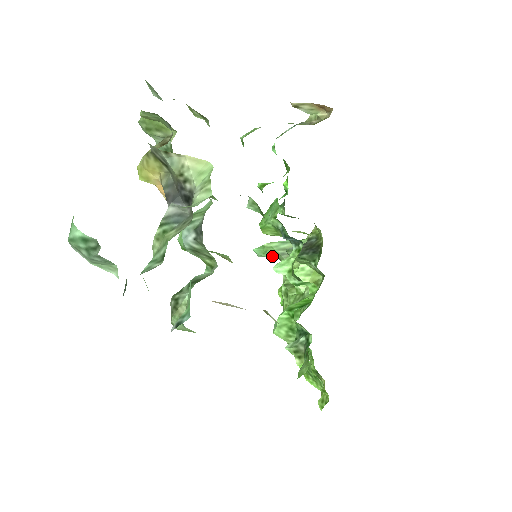
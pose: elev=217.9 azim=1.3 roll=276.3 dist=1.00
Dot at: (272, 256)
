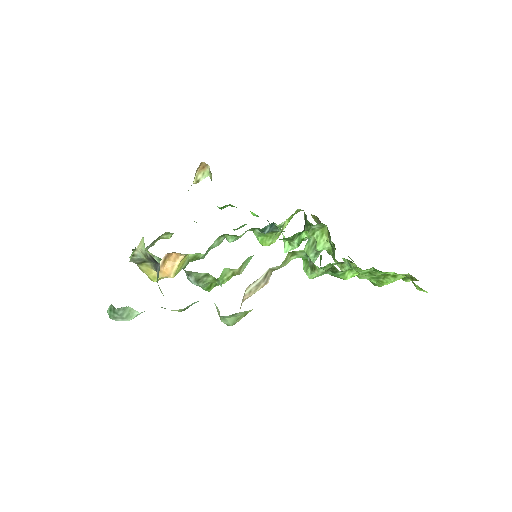
Dot at: (315, 255)
